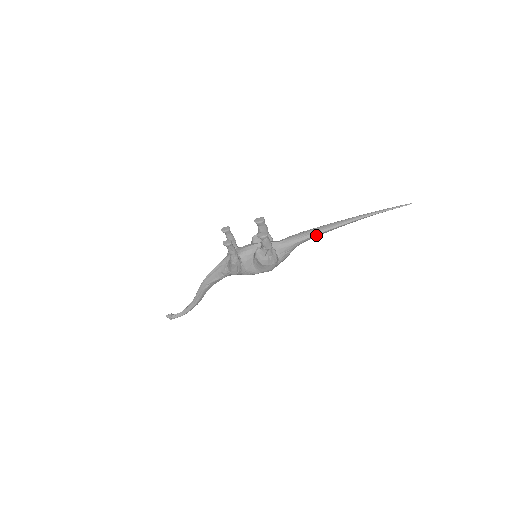
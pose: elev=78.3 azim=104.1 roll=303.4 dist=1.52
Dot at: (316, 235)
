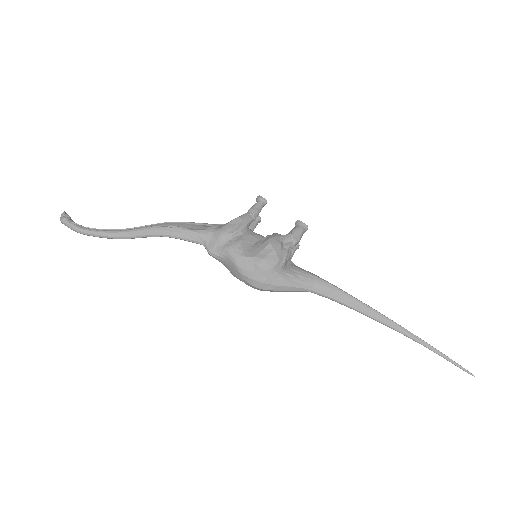
Dot at: (344, 294)
